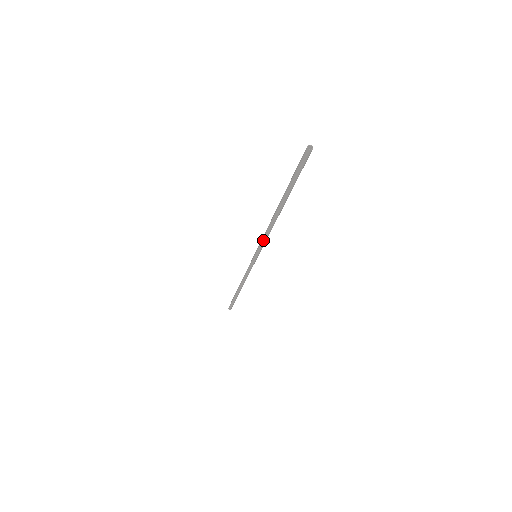
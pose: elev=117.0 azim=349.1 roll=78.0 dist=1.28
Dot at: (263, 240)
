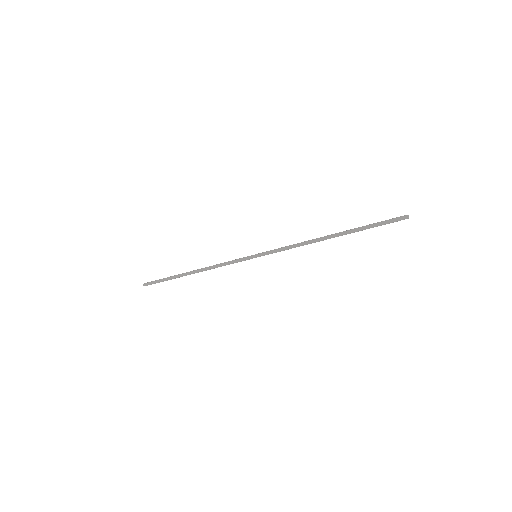
Dot at: occluded
